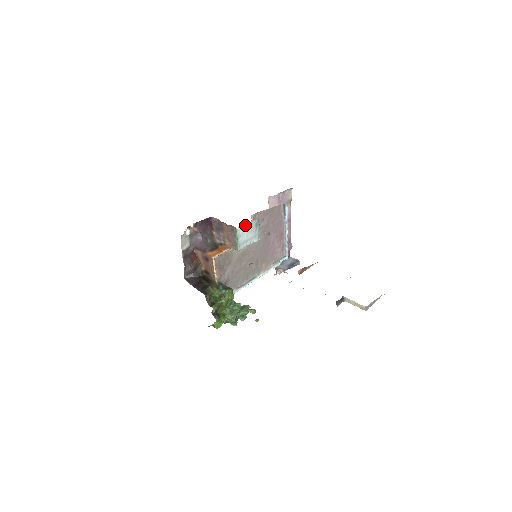
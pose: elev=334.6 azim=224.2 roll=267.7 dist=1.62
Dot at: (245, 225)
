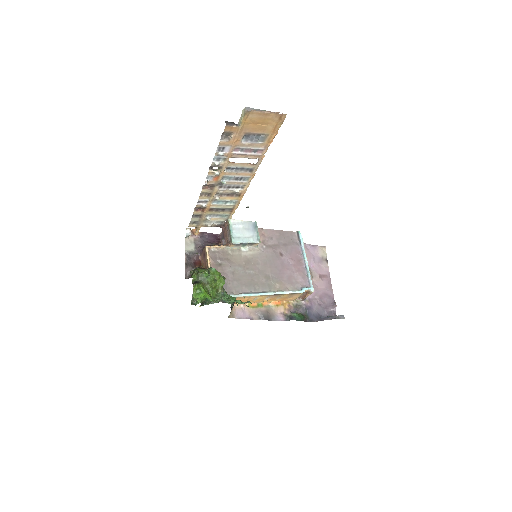
Dot at: (239, 221)
